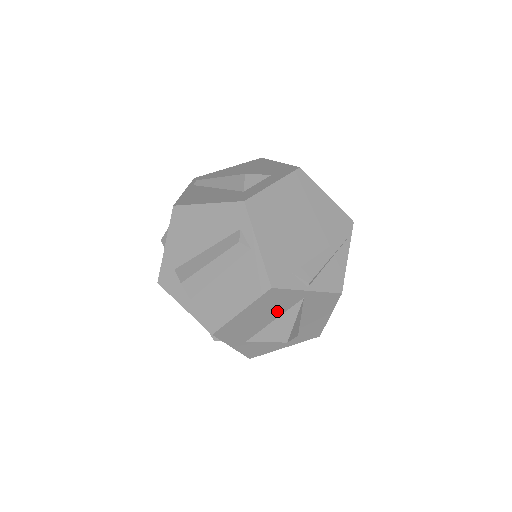
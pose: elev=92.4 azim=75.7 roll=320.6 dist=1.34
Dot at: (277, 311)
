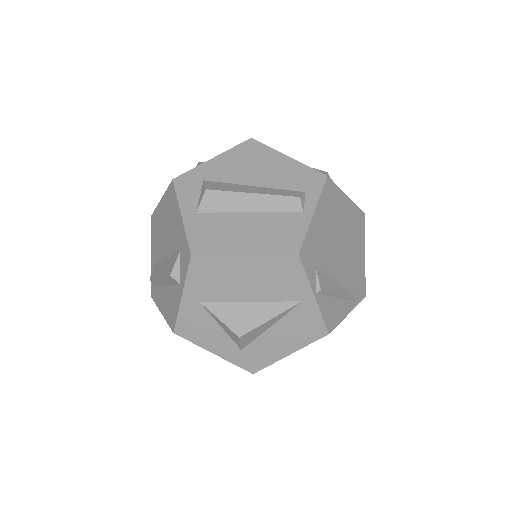
Dot at: (267, 292)
